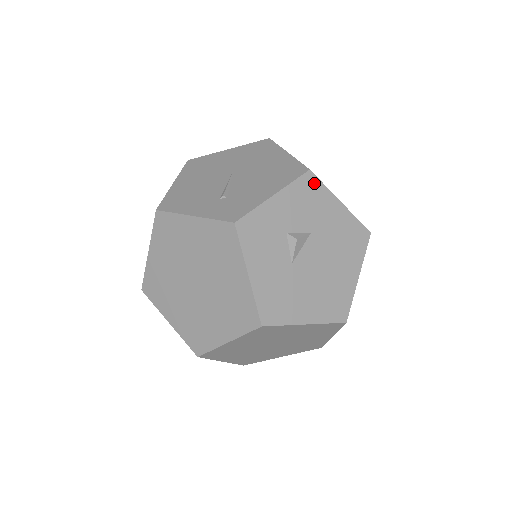
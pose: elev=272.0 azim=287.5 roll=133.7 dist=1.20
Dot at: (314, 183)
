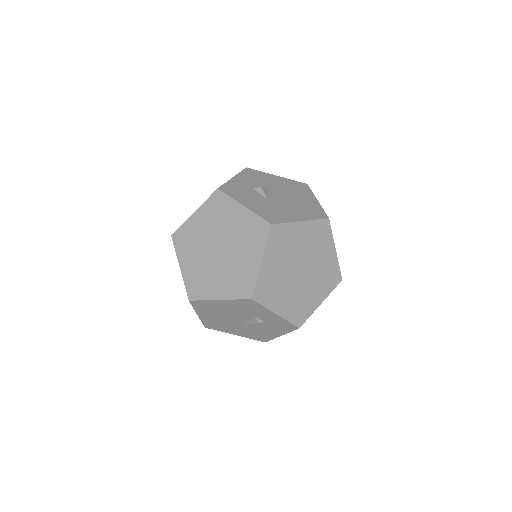
Dot at: (253, 171)
